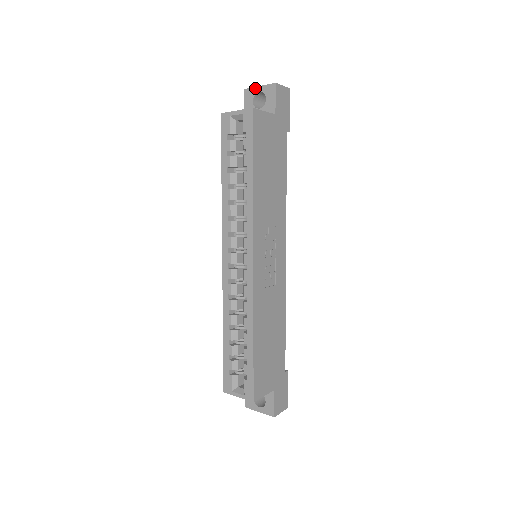
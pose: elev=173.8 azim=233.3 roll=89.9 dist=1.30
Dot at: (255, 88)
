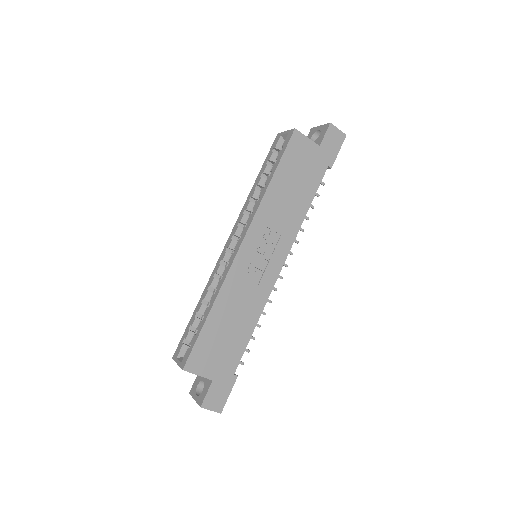
Dot at: (317, 127)
